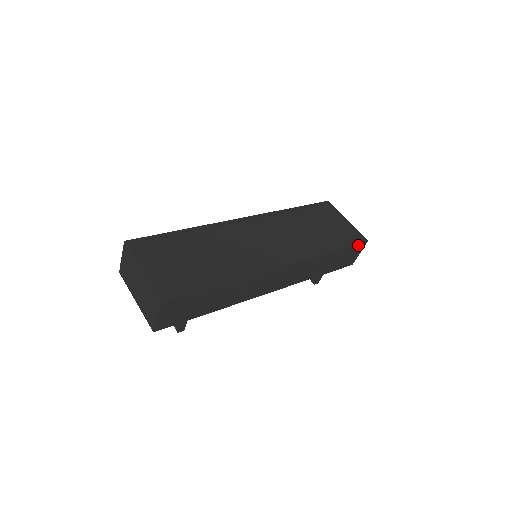
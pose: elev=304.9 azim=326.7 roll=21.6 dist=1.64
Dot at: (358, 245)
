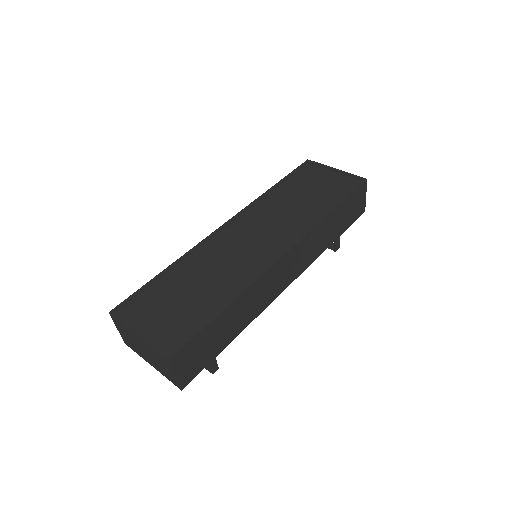
Dot at: (358, 189)
